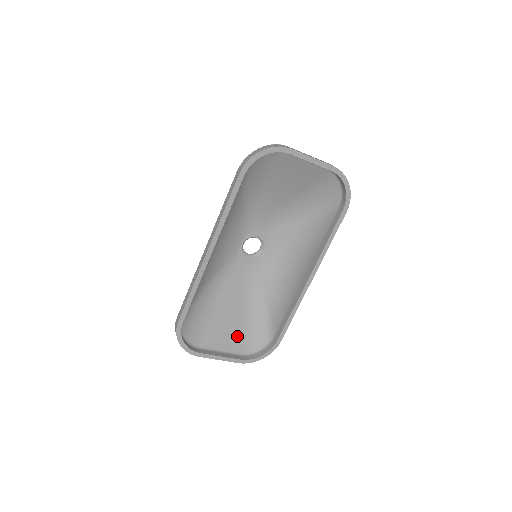
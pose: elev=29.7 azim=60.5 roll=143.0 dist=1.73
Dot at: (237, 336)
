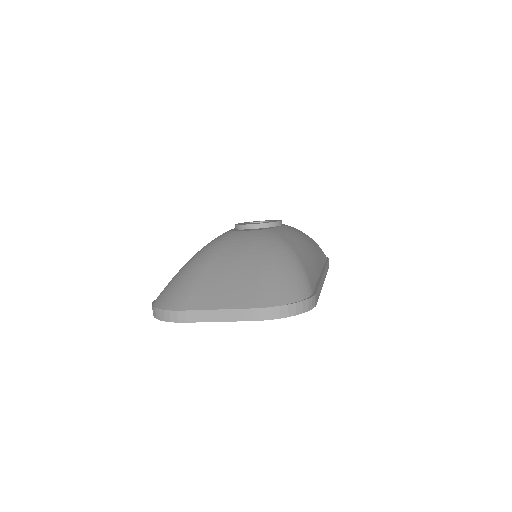
Dot at: occluded
